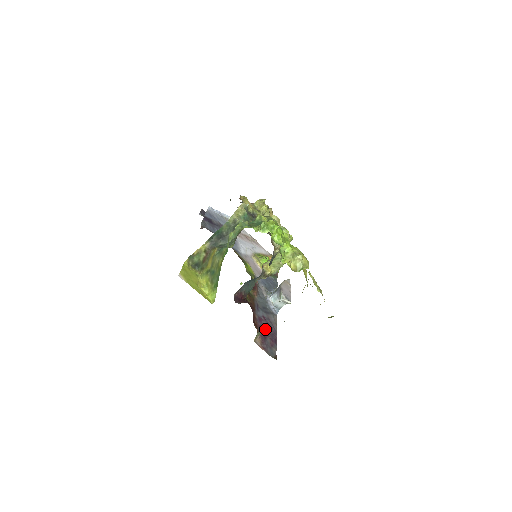
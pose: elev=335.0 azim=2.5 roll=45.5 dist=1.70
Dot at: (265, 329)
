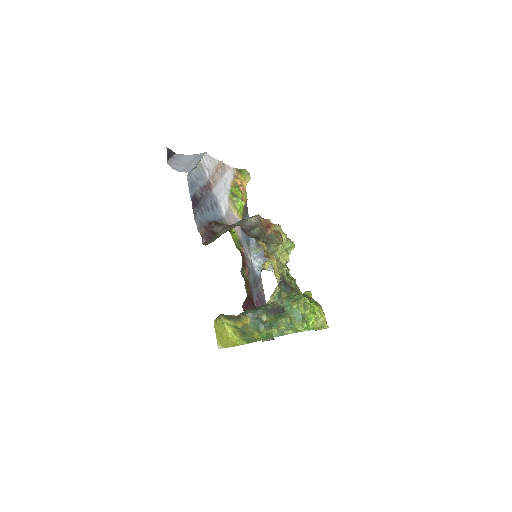
Dot at: occluded
